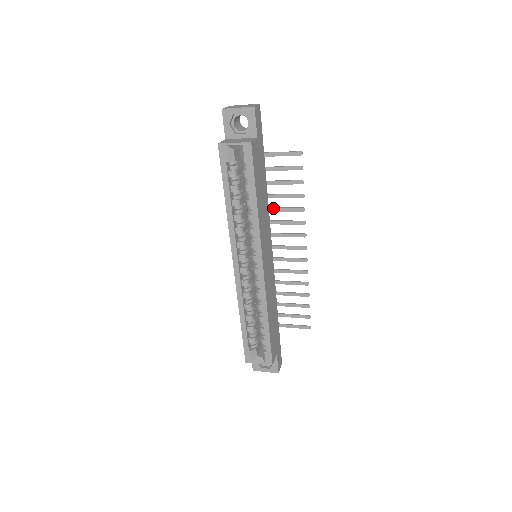
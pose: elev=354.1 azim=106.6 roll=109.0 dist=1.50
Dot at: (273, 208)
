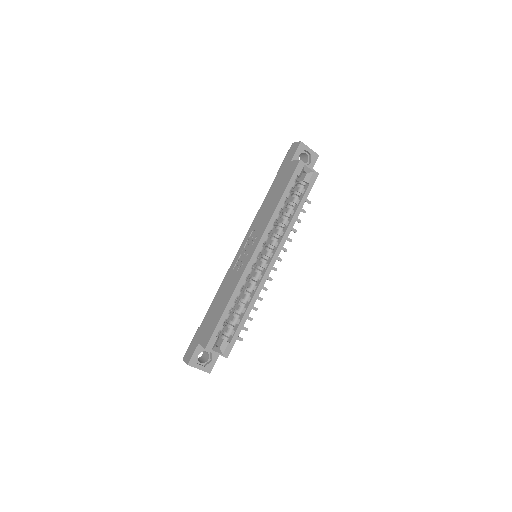
Dot at: occluded
